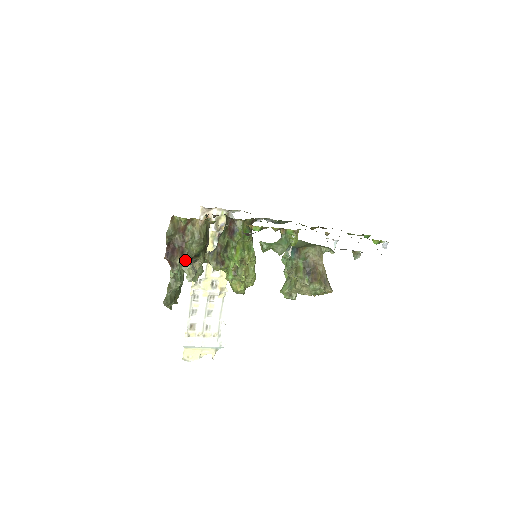
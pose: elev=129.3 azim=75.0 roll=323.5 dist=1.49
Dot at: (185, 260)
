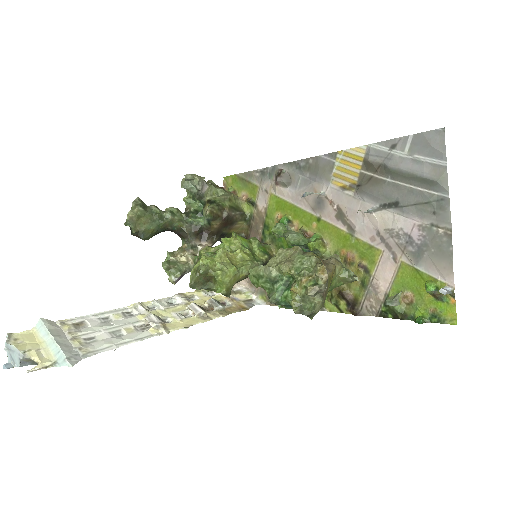
Dot at: occluded
